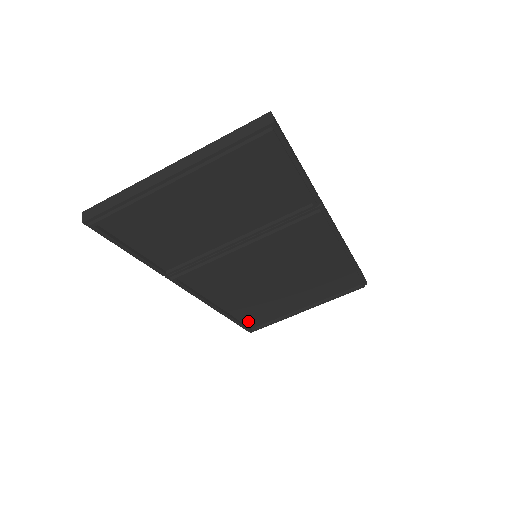
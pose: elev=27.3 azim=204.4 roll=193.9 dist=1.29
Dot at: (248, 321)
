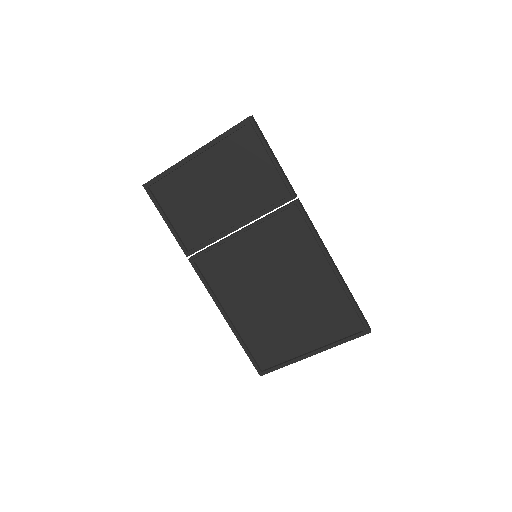
Dot at: (257, 355)
